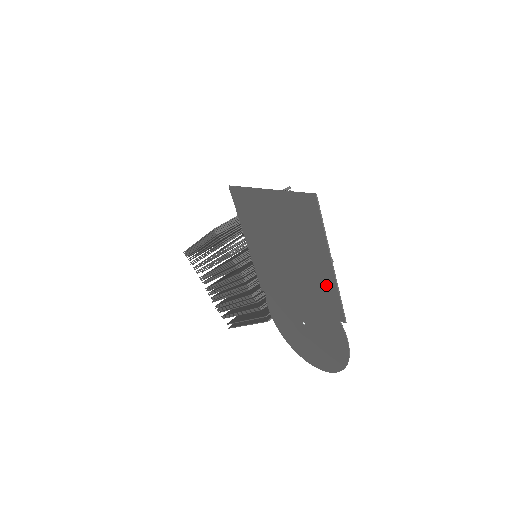
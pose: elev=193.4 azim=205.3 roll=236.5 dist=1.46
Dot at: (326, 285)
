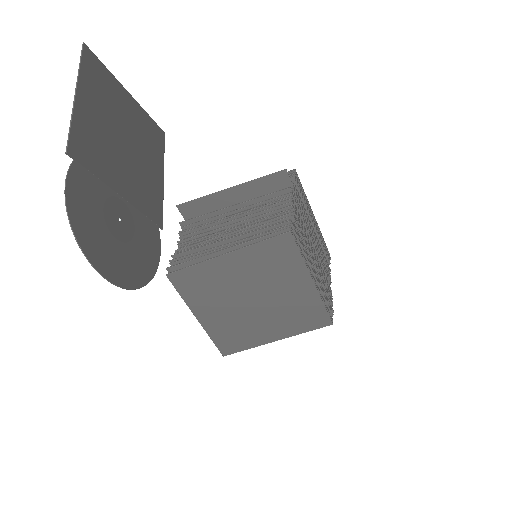
Dot at: (84, 128)
